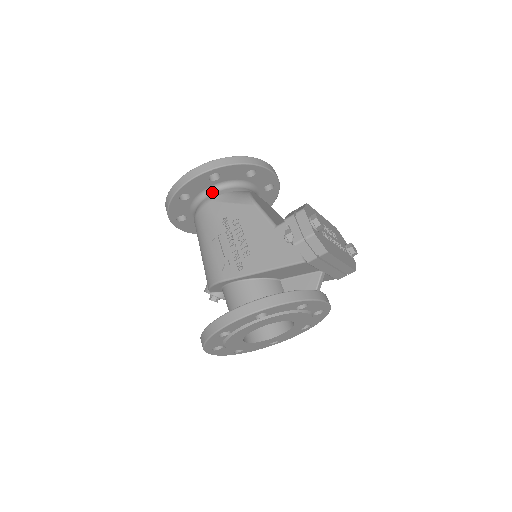
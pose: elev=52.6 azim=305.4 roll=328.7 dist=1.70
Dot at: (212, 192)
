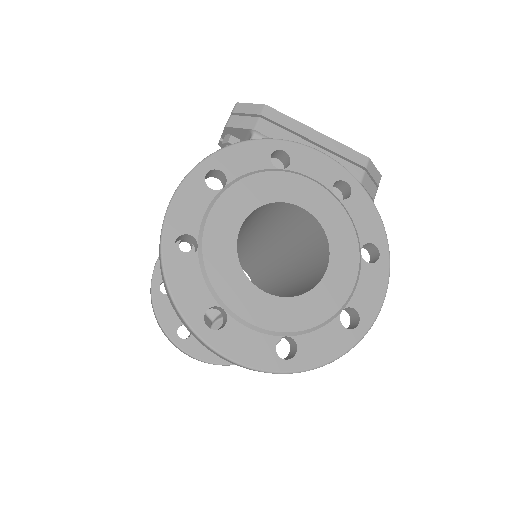
Dot at: occluded
